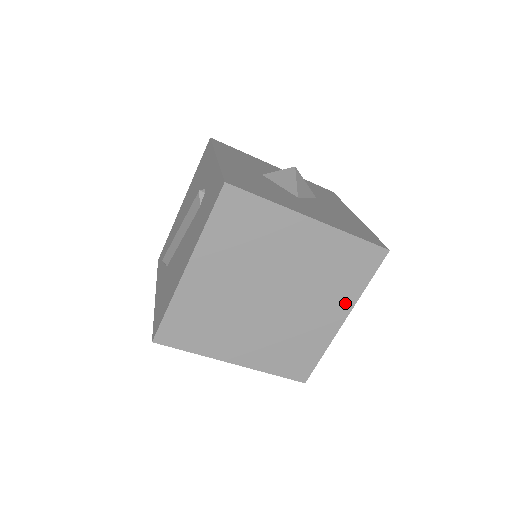
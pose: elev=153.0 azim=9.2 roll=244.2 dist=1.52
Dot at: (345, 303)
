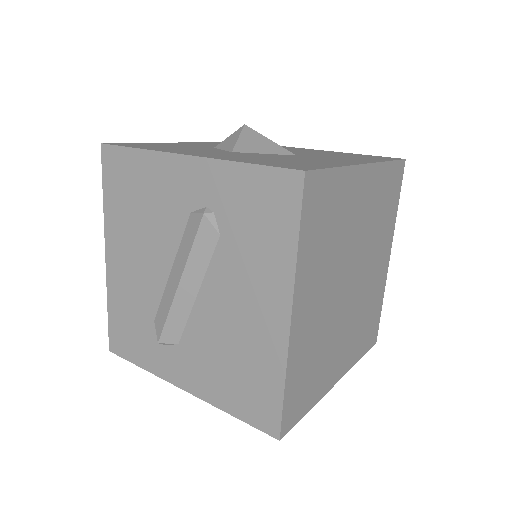
Dot at: (389, 239)
